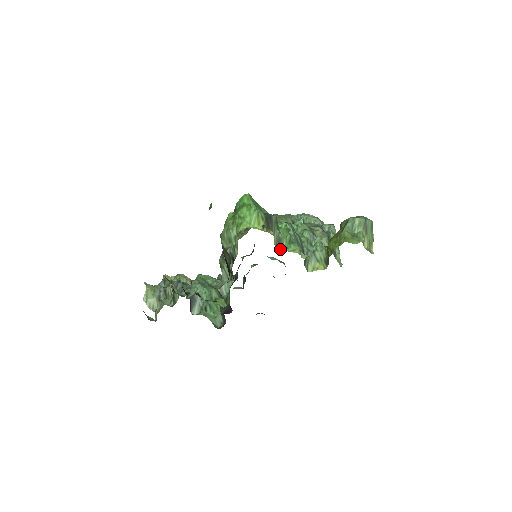
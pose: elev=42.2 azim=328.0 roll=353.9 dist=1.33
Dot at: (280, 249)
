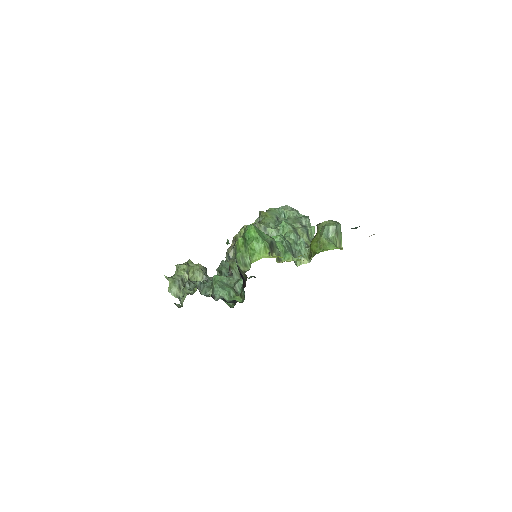
Dot at: (280, 261)
